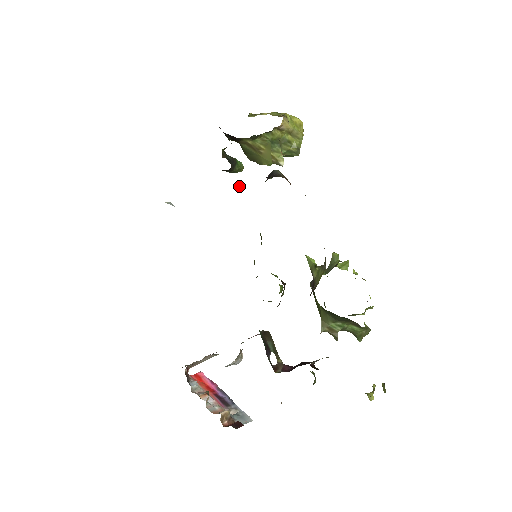
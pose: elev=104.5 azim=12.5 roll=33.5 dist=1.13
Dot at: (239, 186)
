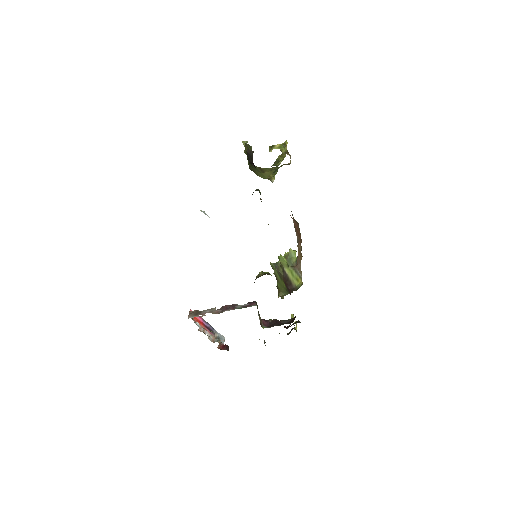
Dot at: occluded
